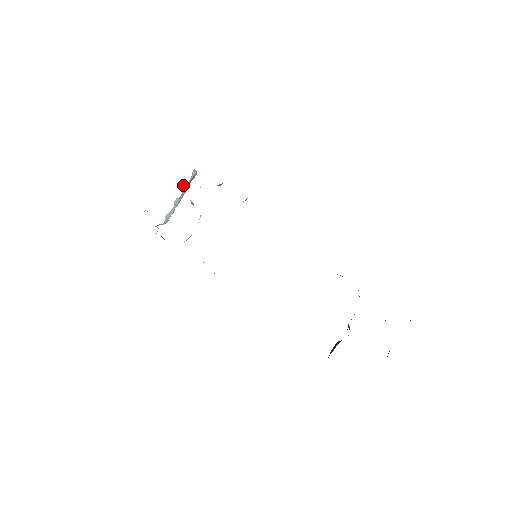
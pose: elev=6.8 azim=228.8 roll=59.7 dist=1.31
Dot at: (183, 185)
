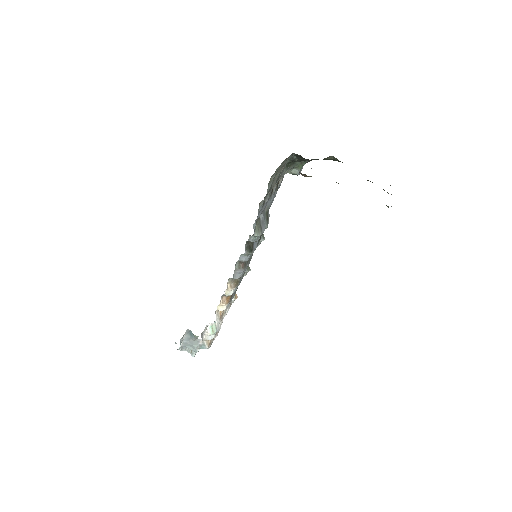
Dot at: occluded
